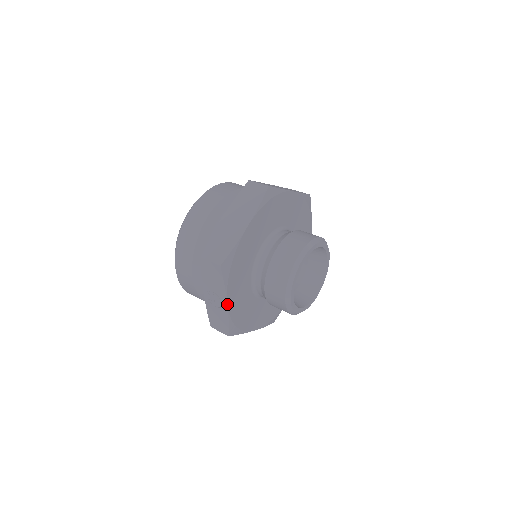
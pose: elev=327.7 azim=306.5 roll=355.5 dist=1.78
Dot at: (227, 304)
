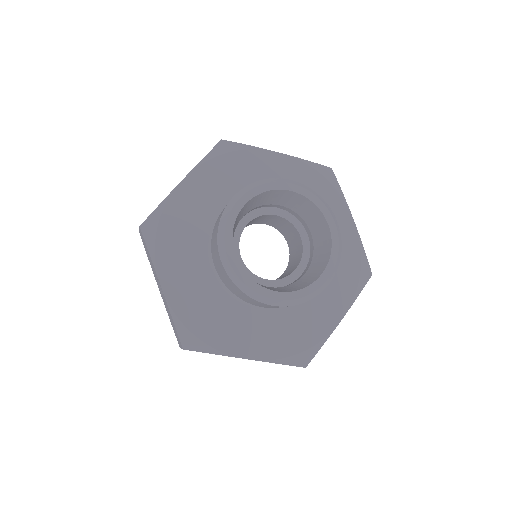
Dot at: (161, 287)
